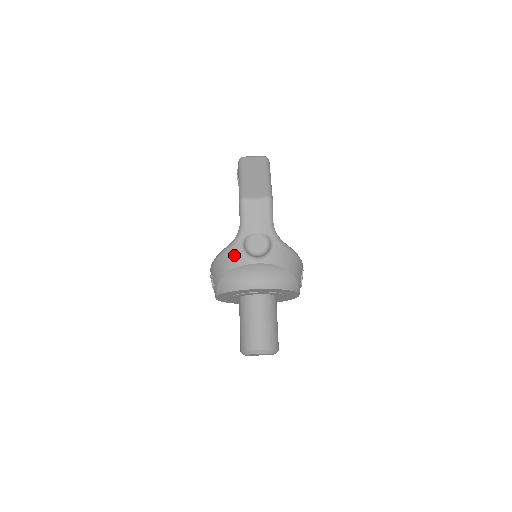
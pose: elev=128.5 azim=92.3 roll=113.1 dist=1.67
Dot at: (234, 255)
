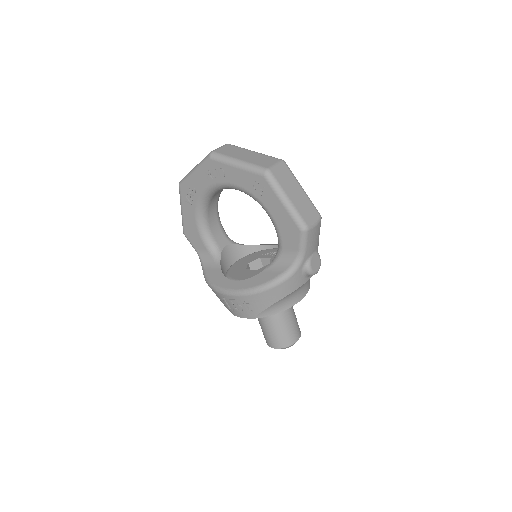
Dot at: (293, 282)
